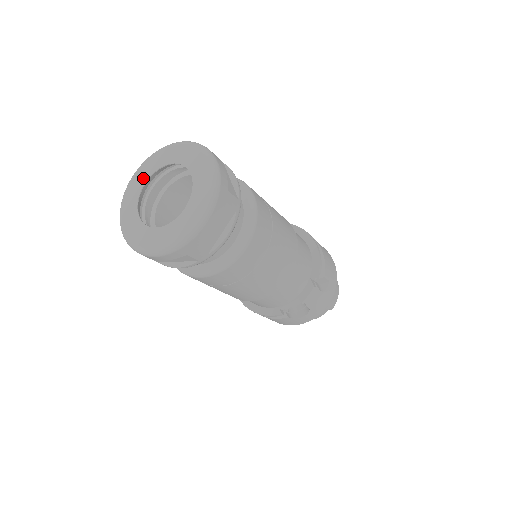
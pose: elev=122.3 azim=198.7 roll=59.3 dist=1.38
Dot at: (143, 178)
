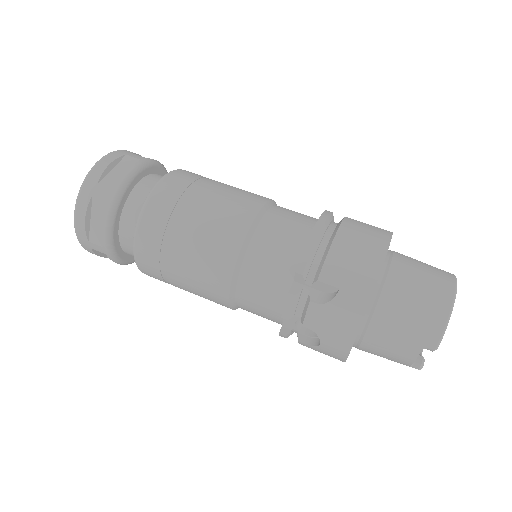
Dot at: occluded
